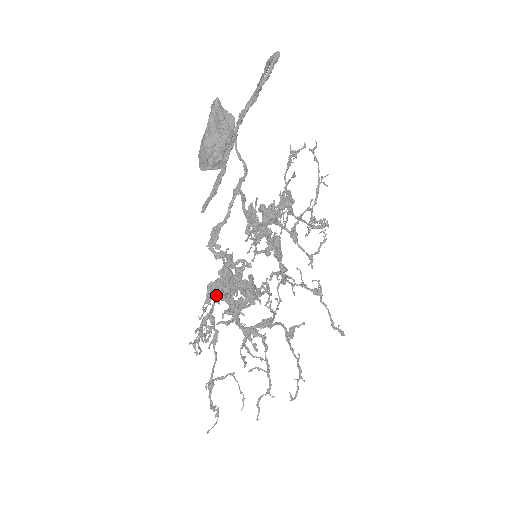
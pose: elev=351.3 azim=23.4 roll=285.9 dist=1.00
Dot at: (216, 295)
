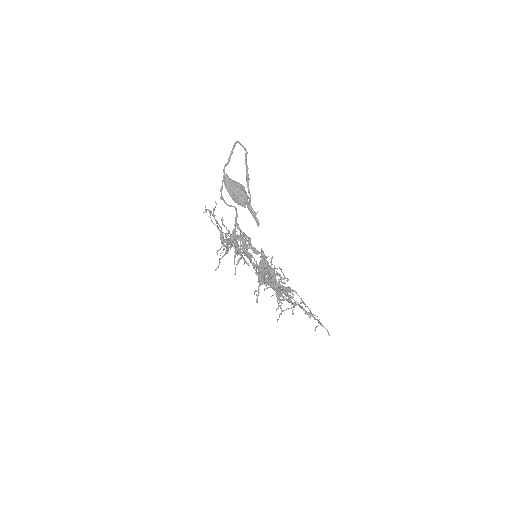
Dot at: (273, 276)
